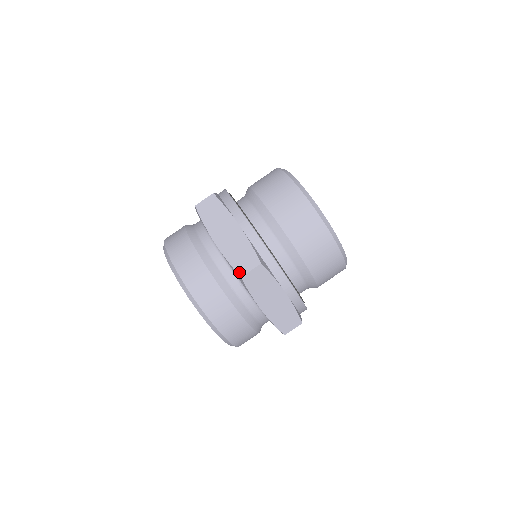
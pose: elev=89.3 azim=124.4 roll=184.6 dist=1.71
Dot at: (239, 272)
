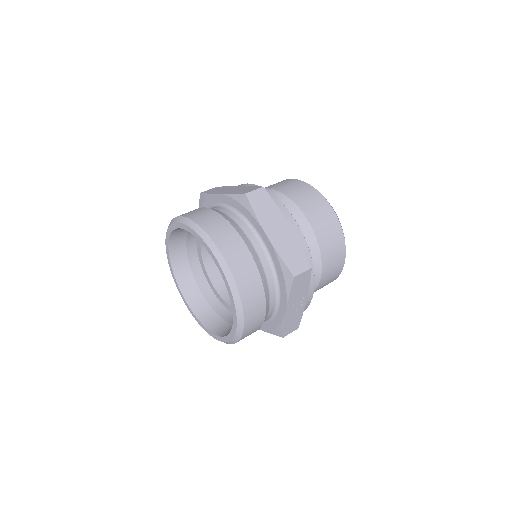
Dot at: (243, 193)
